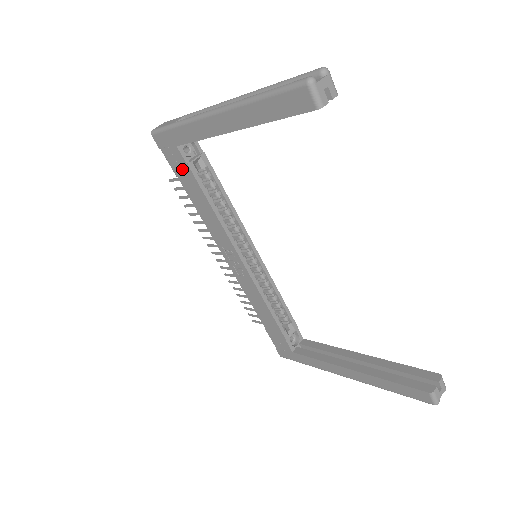
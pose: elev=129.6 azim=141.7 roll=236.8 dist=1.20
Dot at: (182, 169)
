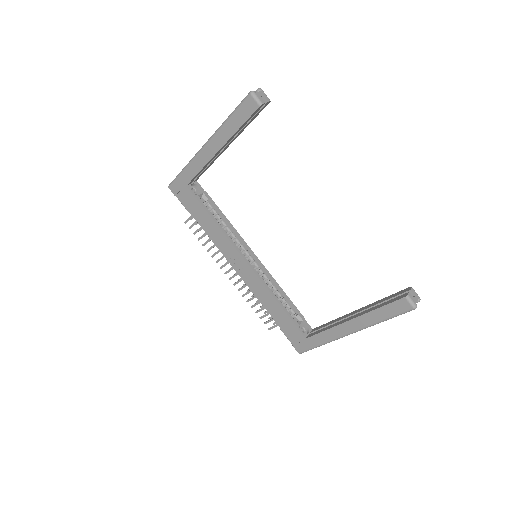
Dot at: (192, 203)
